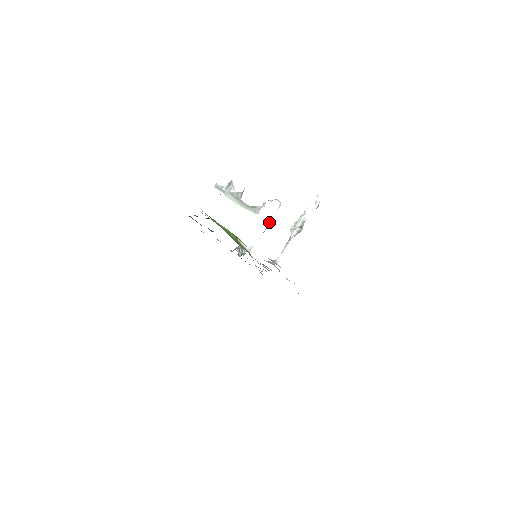
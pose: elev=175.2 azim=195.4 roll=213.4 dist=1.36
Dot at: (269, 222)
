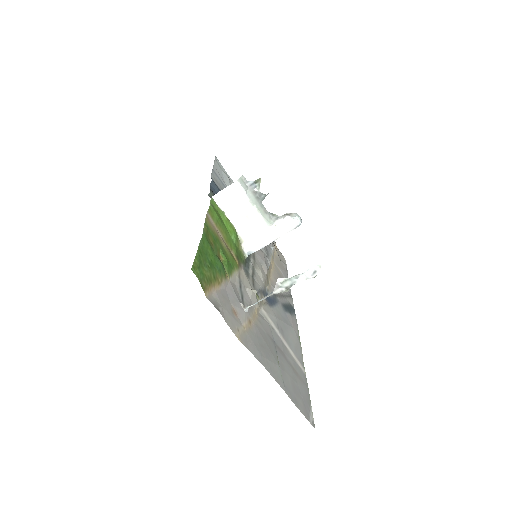
Dot at: occluded
